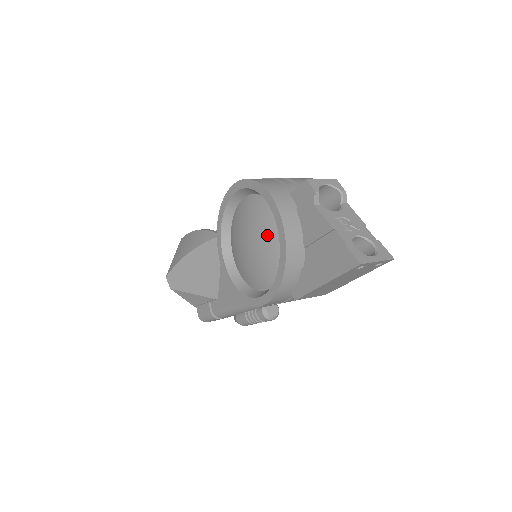
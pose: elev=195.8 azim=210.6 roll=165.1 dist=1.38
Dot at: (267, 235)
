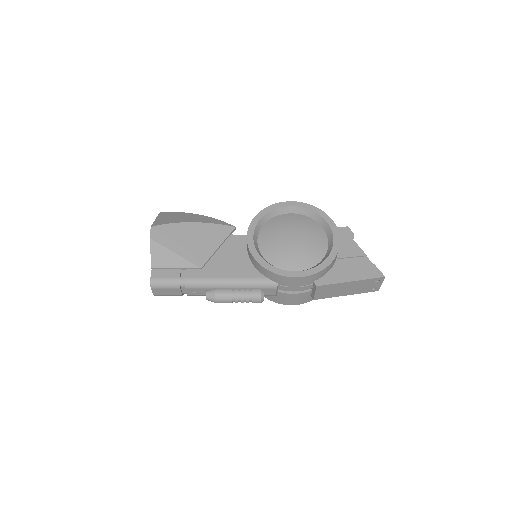
Dot at: (315, 239)
